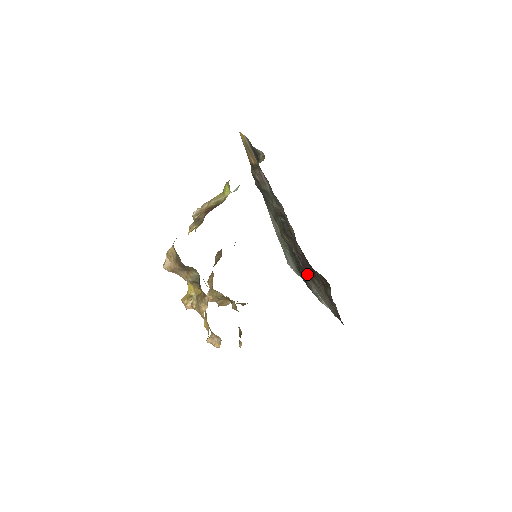
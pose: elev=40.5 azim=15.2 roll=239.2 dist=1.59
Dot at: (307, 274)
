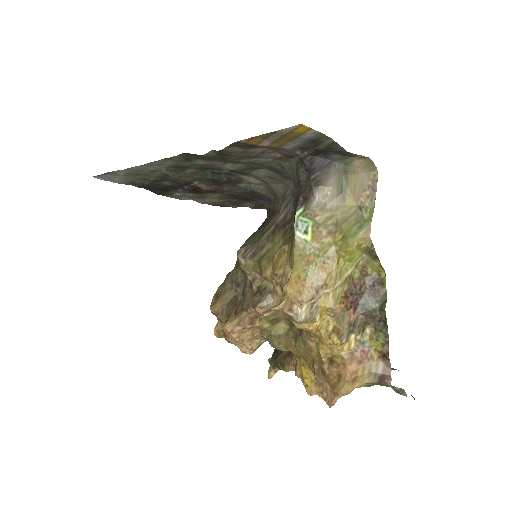
Dot at: (181, 189)
